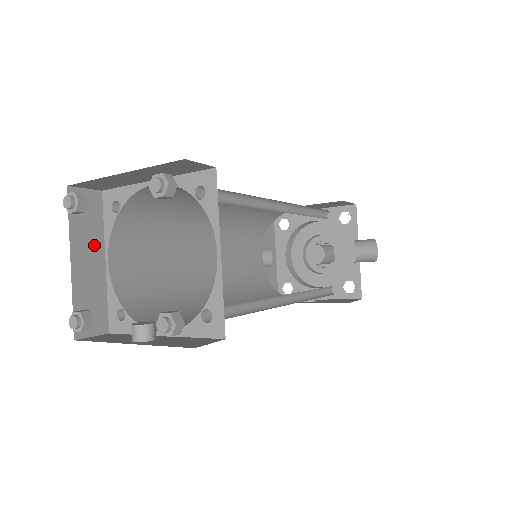
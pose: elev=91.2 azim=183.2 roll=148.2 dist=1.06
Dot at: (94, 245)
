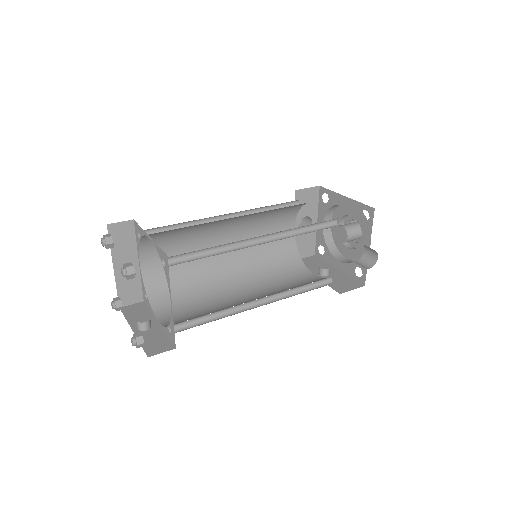
Dot at: (130, 254)
